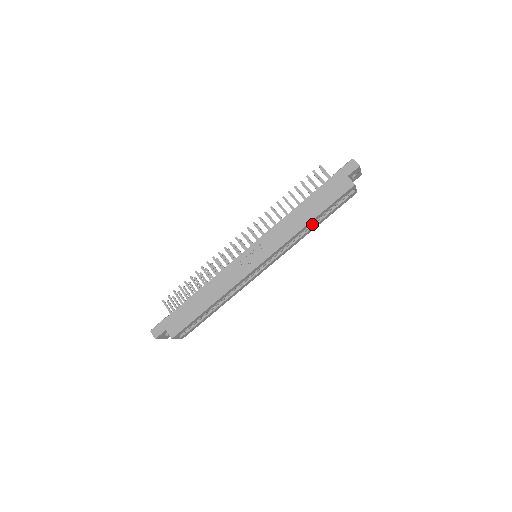
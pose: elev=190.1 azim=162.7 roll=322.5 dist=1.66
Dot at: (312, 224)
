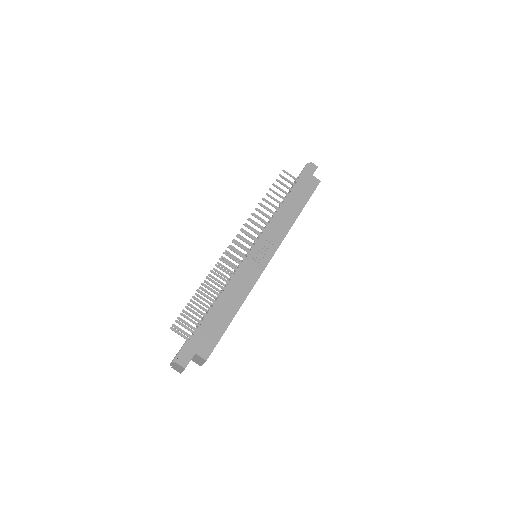
Dot at: occluded
